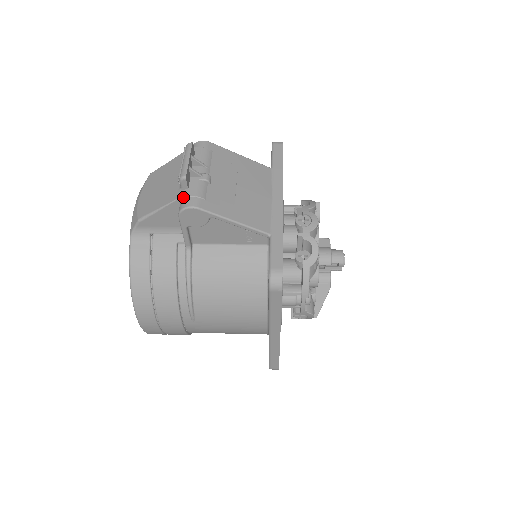
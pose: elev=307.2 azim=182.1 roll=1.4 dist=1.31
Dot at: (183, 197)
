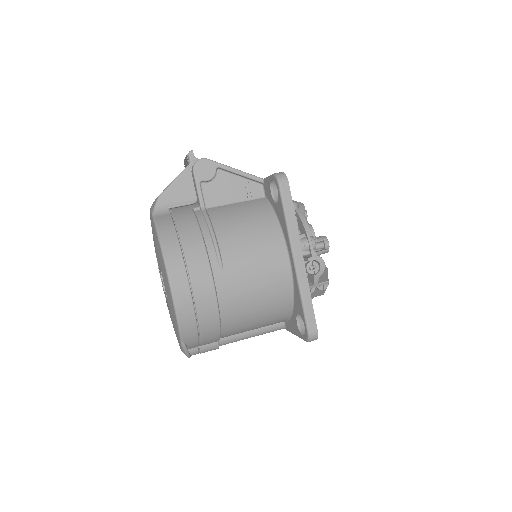
Dot at: (193, 161)
